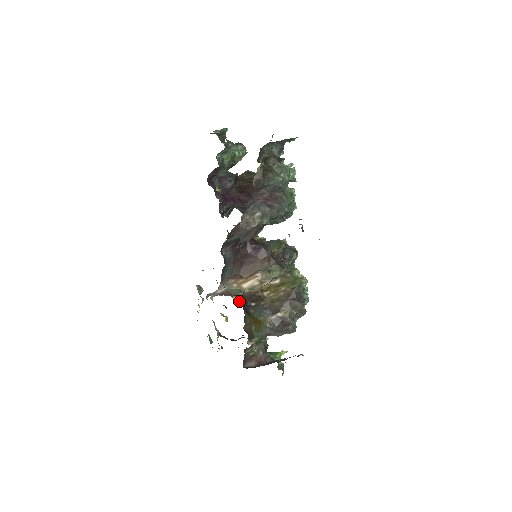
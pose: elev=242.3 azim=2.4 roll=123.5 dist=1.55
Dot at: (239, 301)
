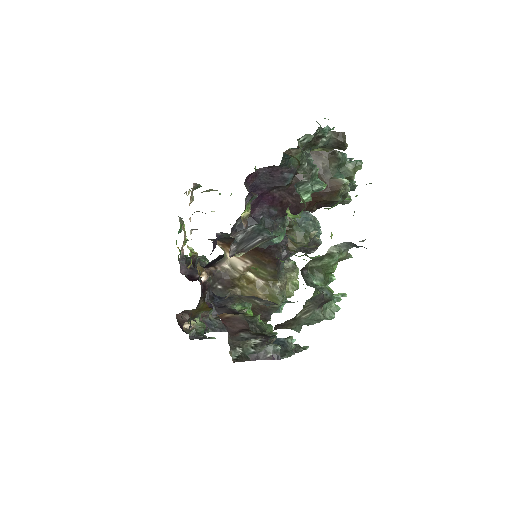
Dot at: (205, 281)
